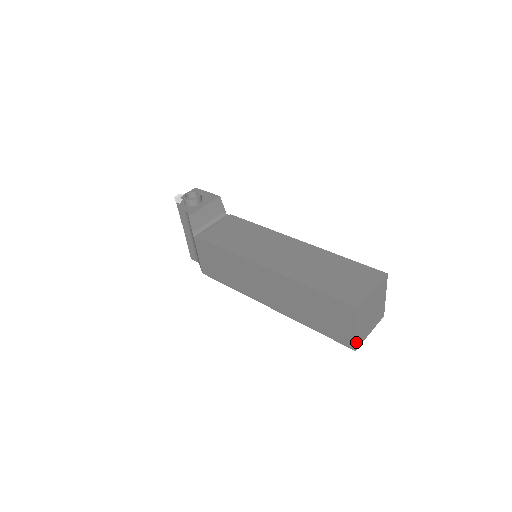
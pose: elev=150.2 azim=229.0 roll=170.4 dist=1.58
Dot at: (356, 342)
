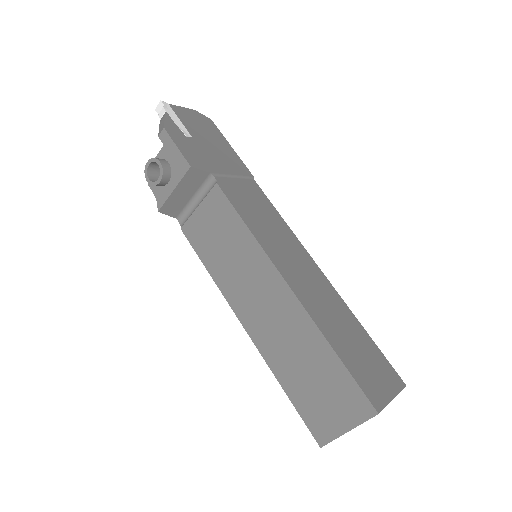
Dot at: occluded
